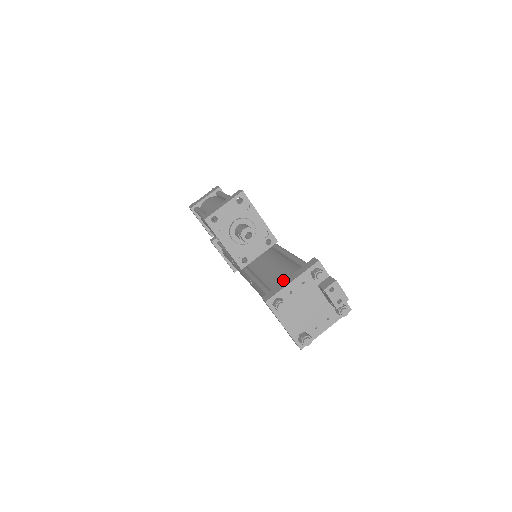
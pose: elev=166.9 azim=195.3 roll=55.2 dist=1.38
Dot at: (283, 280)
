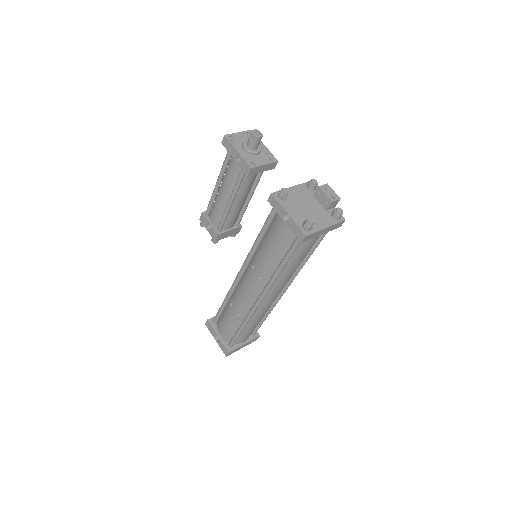
Dot at: occluded
